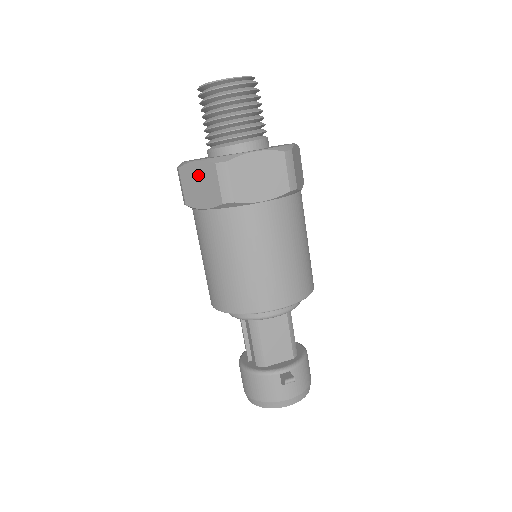
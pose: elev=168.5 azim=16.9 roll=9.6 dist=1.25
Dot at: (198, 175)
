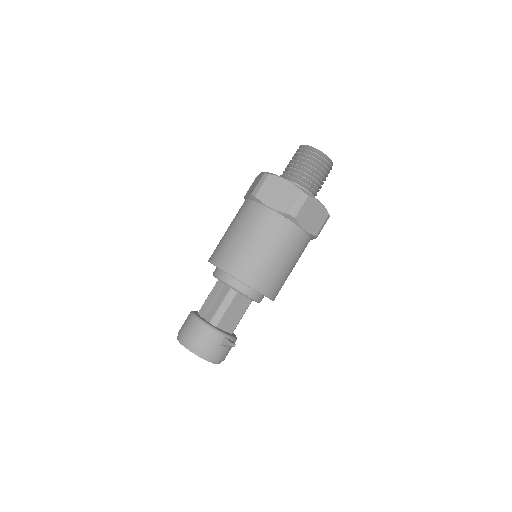
Dot at: (282, 188)
